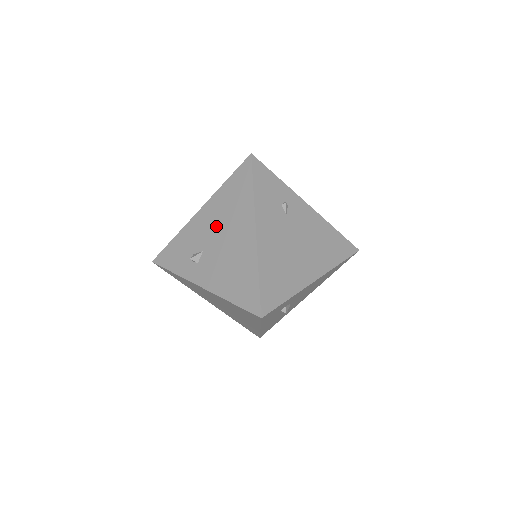
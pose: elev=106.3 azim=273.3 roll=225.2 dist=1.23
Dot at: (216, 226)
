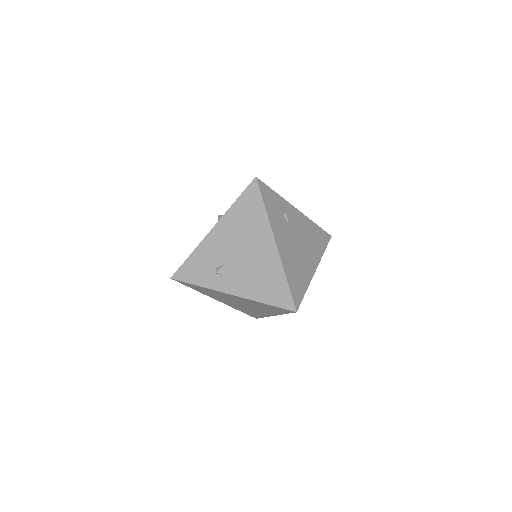
Dot at: (234, 242)
